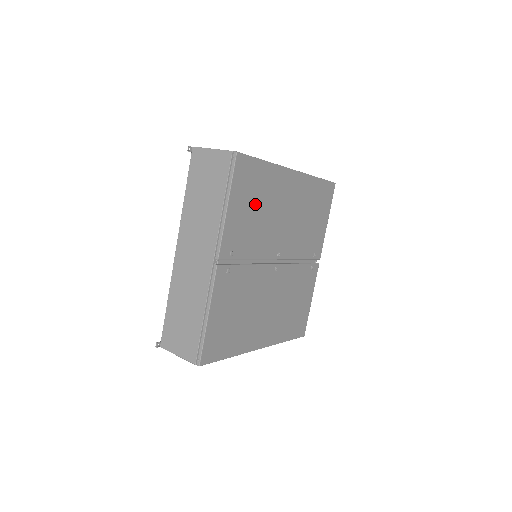
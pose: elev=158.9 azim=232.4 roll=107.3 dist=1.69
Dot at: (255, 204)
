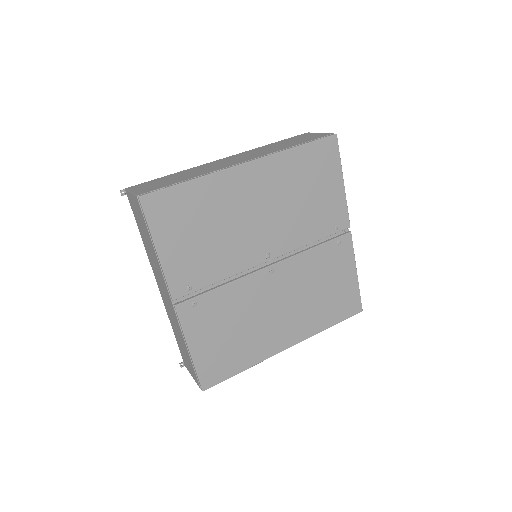
Dot at: (198, 228)
